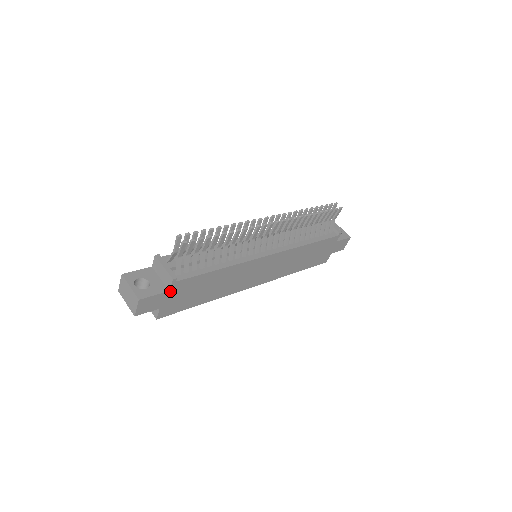
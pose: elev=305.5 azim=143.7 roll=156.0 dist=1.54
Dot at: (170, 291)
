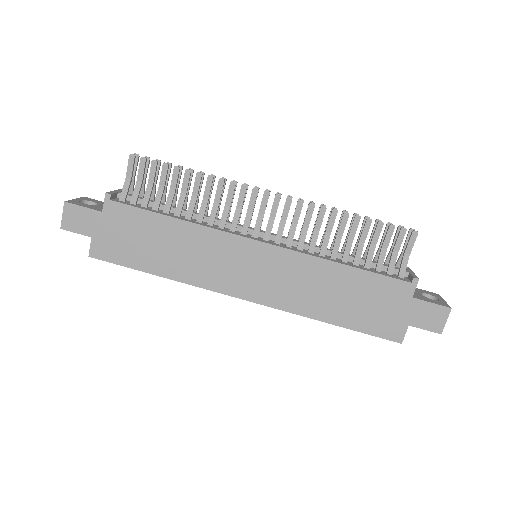
Dot at: (104, 214)
